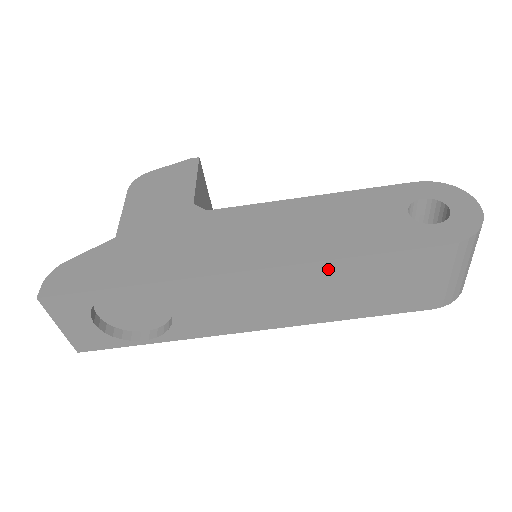
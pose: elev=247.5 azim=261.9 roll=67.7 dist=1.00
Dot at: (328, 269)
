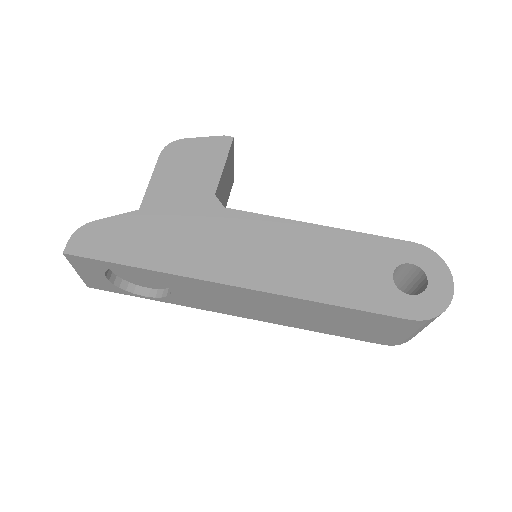
Dot at: (308, 304)
